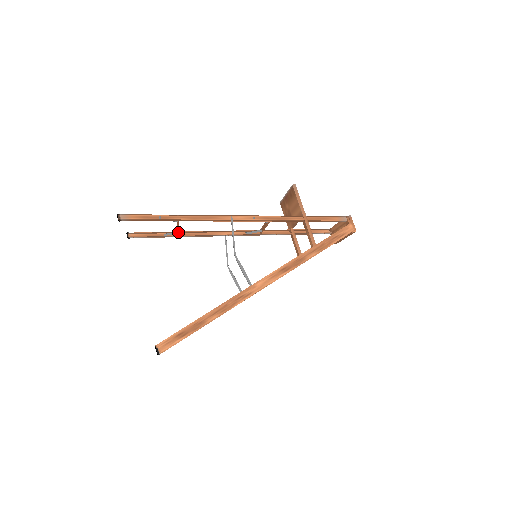
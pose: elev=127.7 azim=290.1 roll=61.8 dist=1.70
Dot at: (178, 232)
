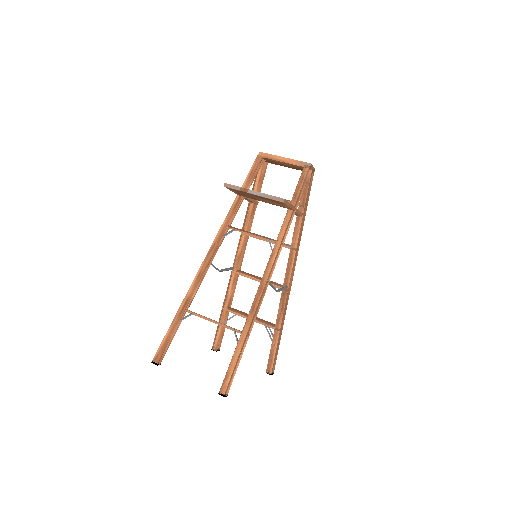
Dot at: (192, 313)
